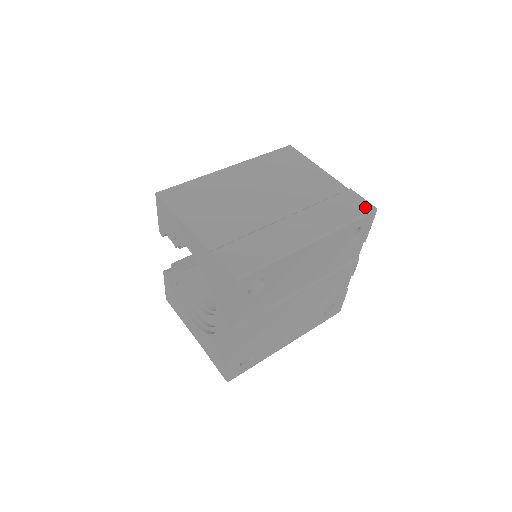
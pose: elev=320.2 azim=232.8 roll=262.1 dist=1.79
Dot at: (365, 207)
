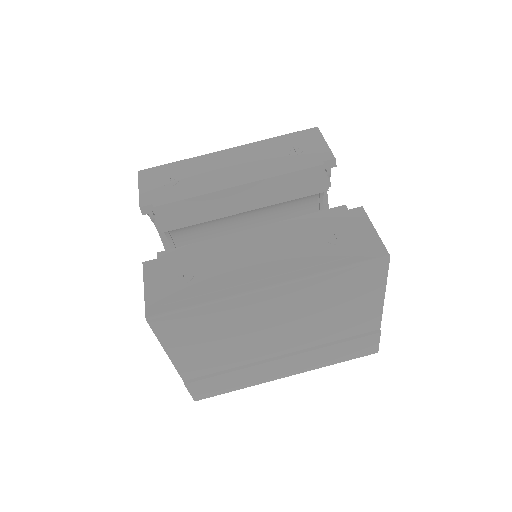
Dot at: (369, 352)
